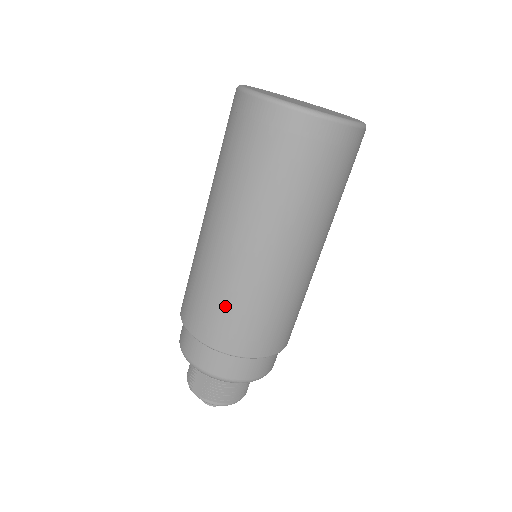
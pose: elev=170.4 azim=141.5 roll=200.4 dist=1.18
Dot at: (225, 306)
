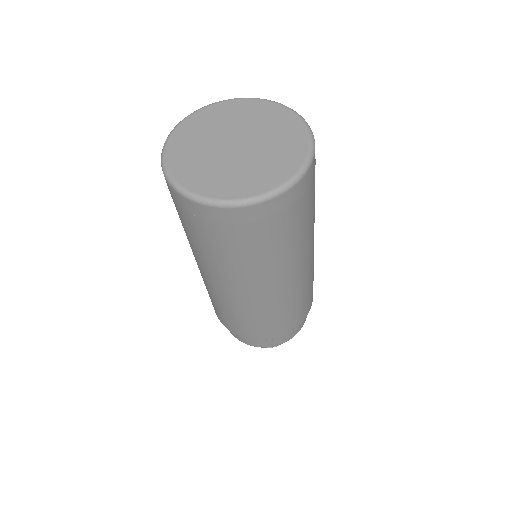
Dot at: occluded
